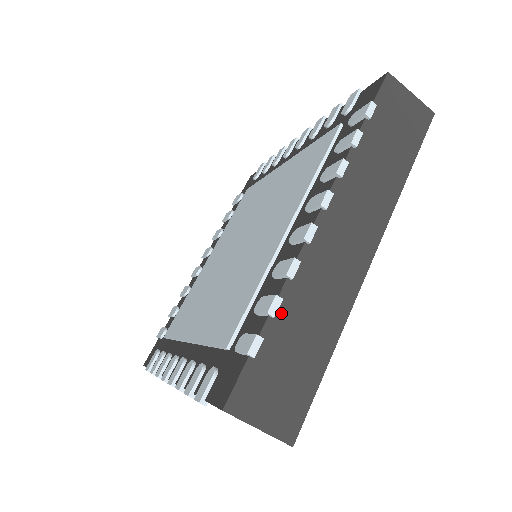
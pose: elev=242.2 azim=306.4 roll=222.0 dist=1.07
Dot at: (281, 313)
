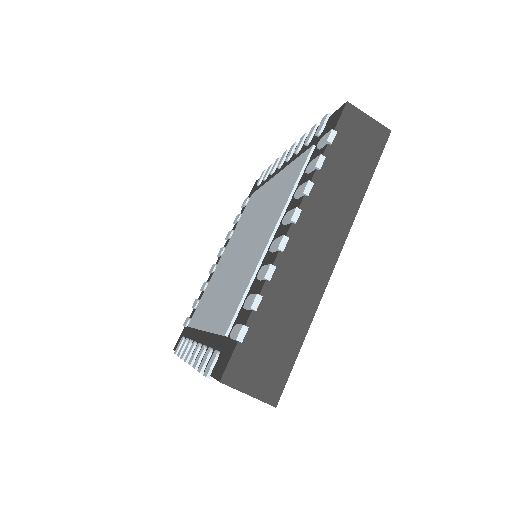
Dot at: (262, 307)
